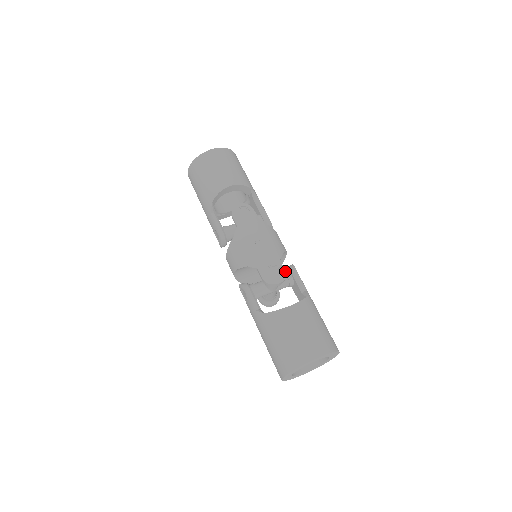
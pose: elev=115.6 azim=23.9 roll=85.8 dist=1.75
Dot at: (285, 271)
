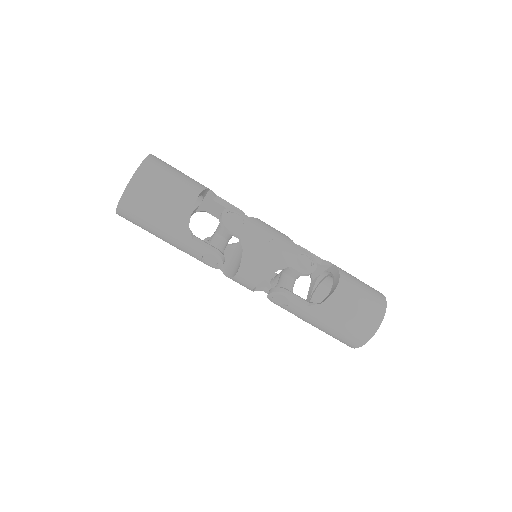
Dot at: occluded
